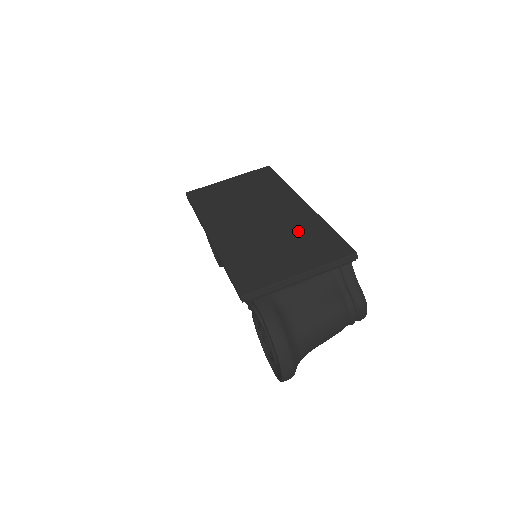
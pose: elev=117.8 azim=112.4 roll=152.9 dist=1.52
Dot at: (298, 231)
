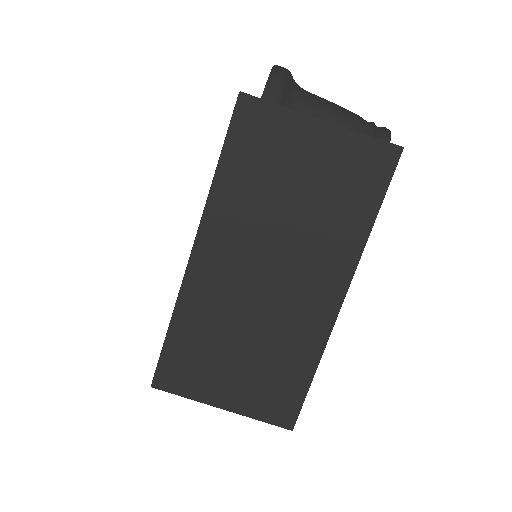
Dot at: (281, 348)
